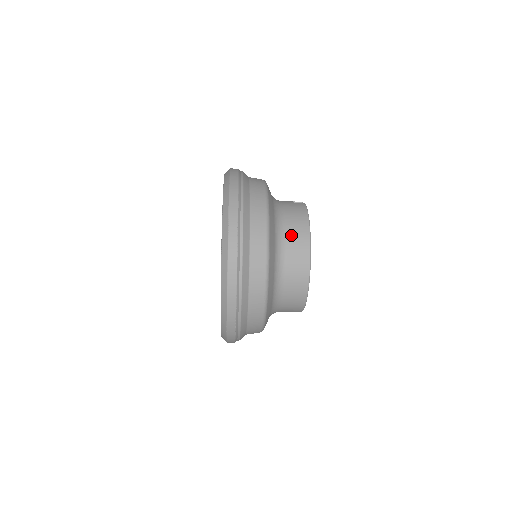
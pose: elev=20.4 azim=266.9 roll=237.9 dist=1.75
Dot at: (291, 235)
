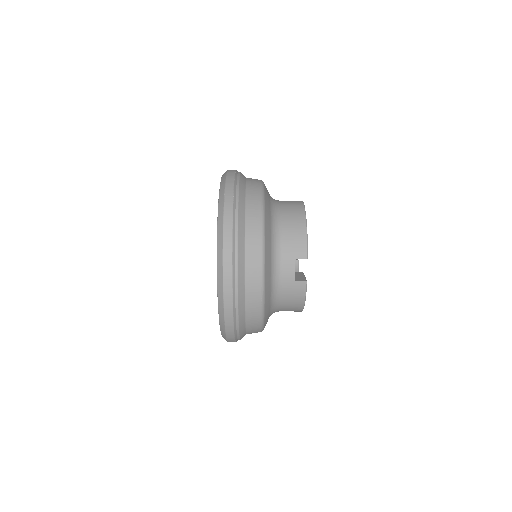
Dot at: occluded
